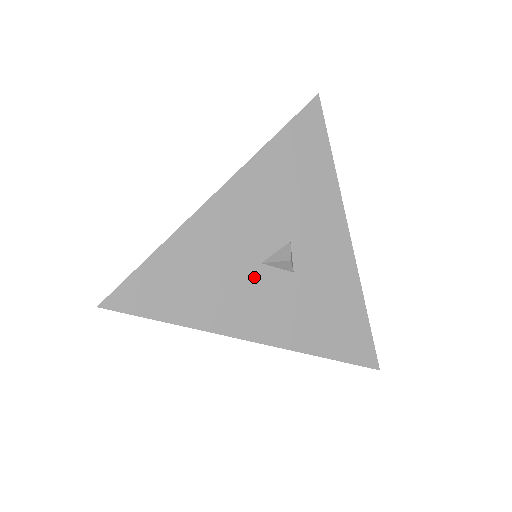
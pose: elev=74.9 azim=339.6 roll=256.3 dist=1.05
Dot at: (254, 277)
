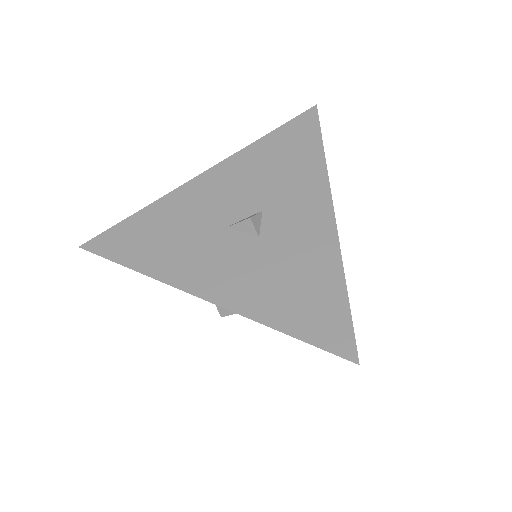
Dot at: (216, 238)
